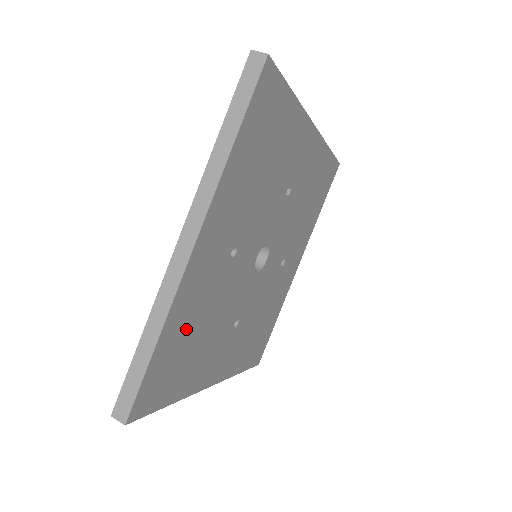
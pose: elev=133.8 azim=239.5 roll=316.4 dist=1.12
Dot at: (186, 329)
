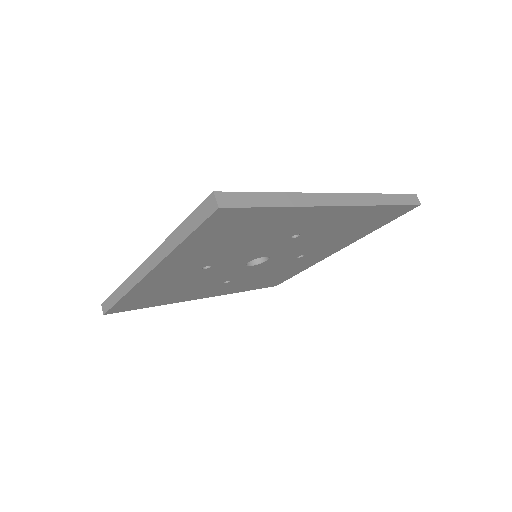
Dot at: (155, 291)
